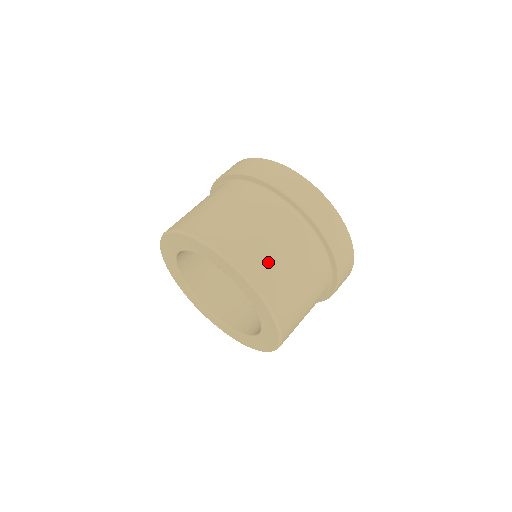
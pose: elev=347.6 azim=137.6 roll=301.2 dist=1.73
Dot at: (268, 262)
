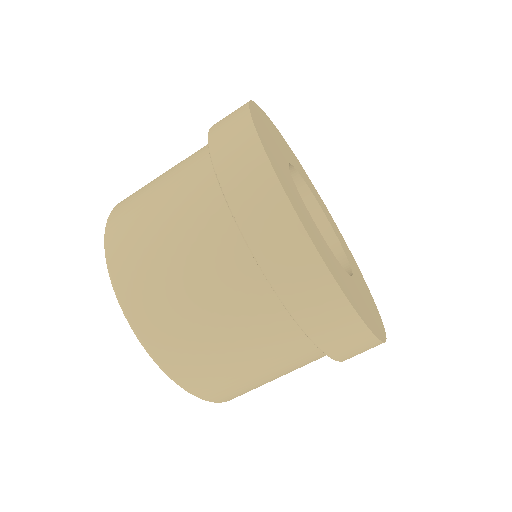
Dot at: (159, 295)
